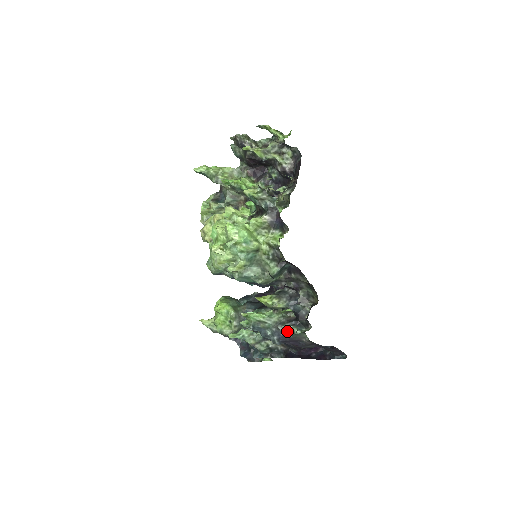
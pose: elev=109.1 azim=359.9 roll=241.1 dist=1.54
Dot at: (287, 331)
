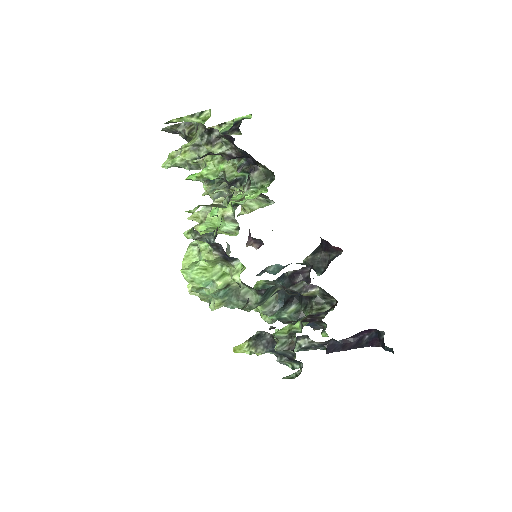
Dot at: (286, 364)
